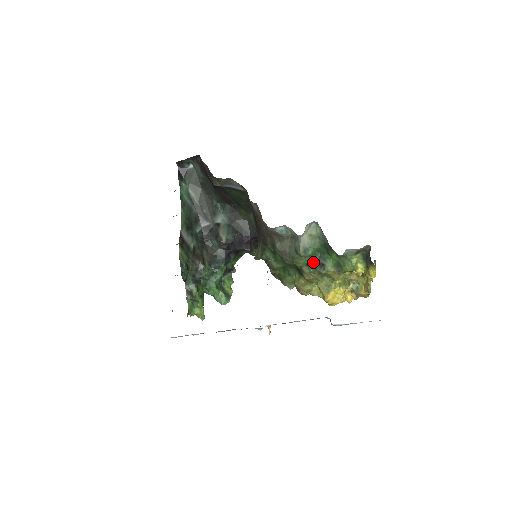
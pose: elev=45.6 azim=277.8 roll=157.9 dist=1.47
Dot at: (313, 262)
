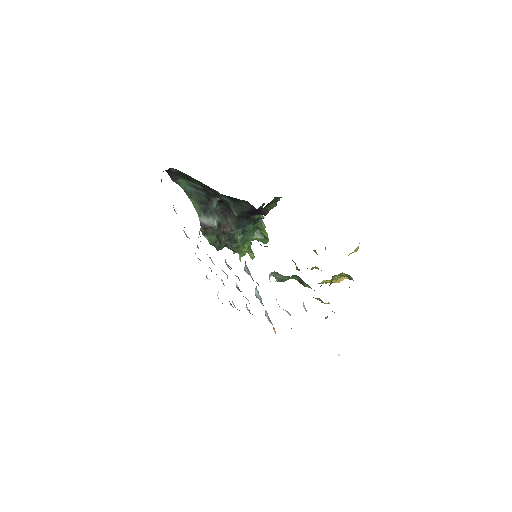
Dot at: (295, 278)
